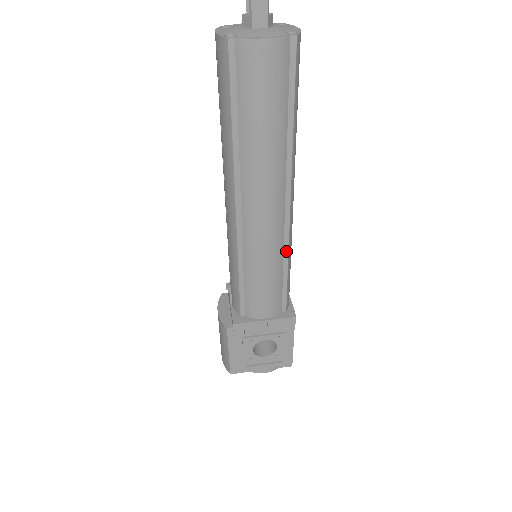
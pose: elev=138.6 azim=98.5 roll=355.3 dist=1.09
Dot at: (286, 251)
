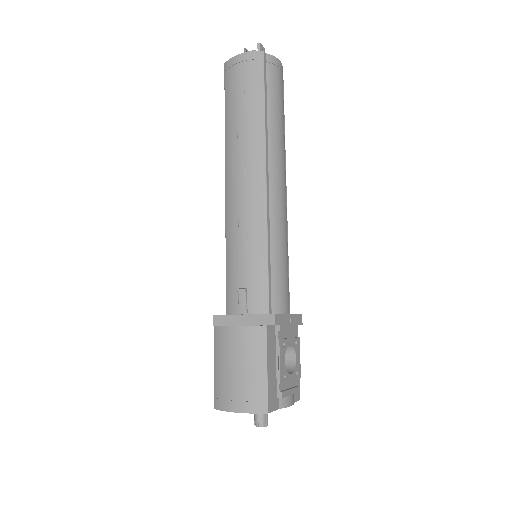
Dot at: (287, 238)
